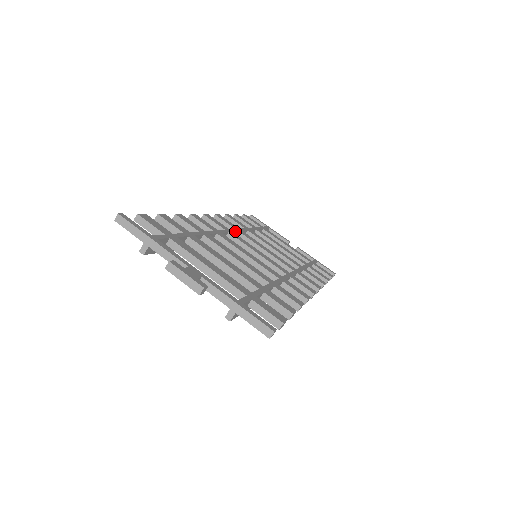
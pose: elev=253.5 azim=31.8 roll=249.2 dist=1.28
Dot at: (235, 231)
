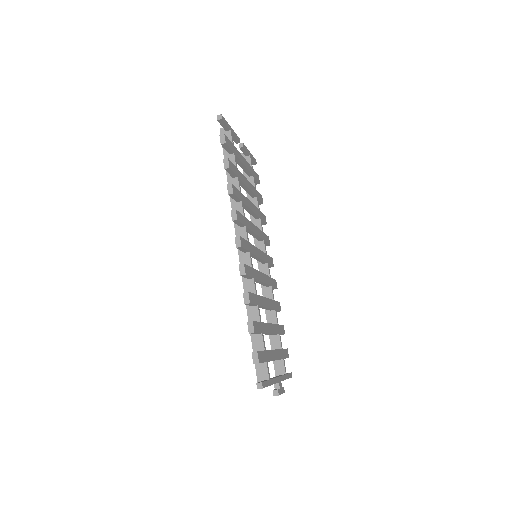
Dot at: occluded
